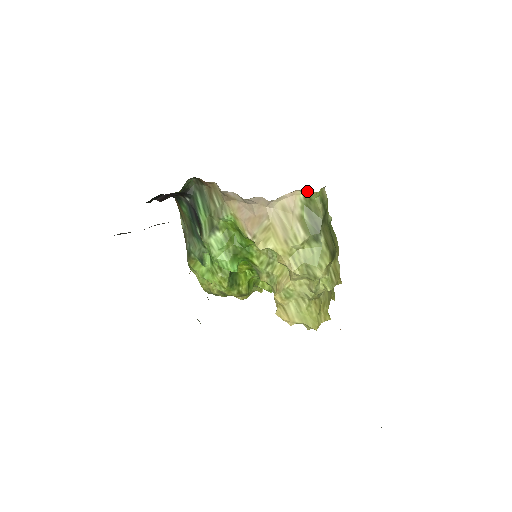
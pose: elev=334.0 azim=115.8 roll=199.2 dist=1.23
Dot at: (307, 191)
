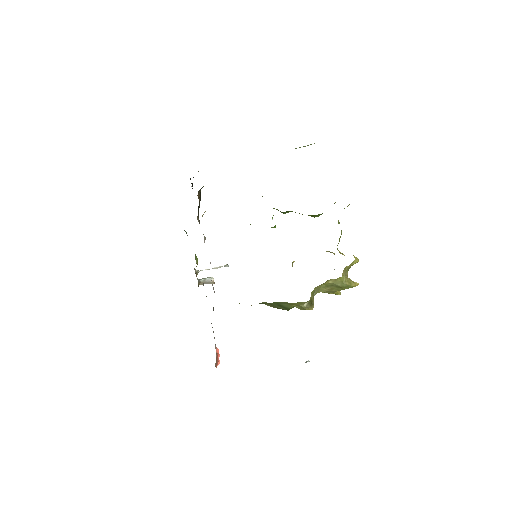
Dot at: occluded
